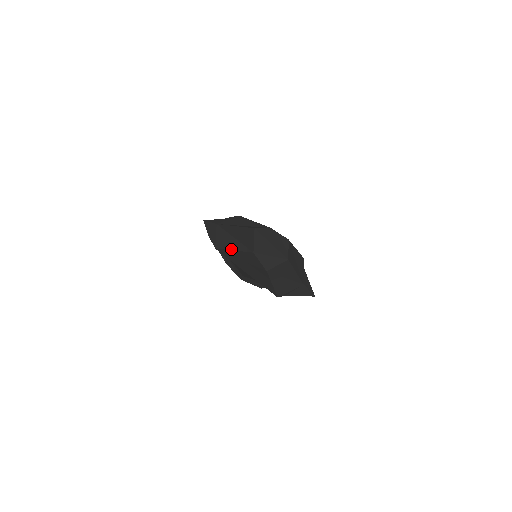
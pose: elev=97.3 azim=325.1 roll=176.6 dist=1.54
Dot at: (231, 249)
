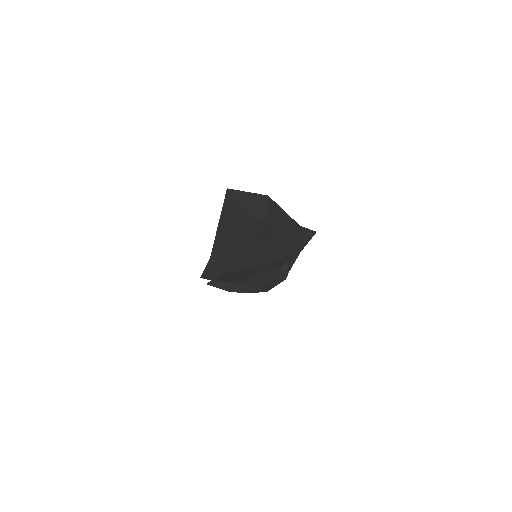
Dot at: (234, 246)
